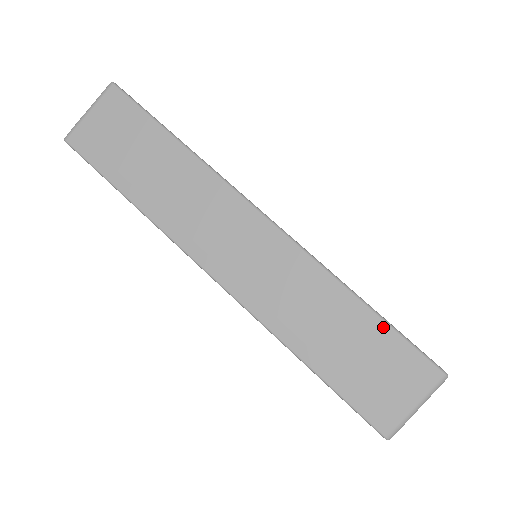
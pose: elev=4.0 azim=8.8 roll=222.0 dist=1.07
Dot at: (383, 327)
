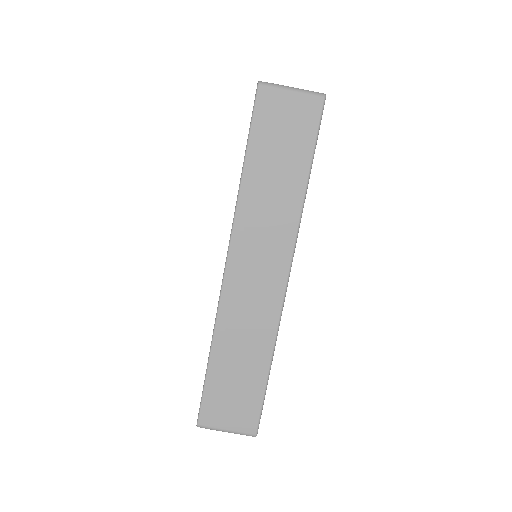
Dot at: (262, 388)
